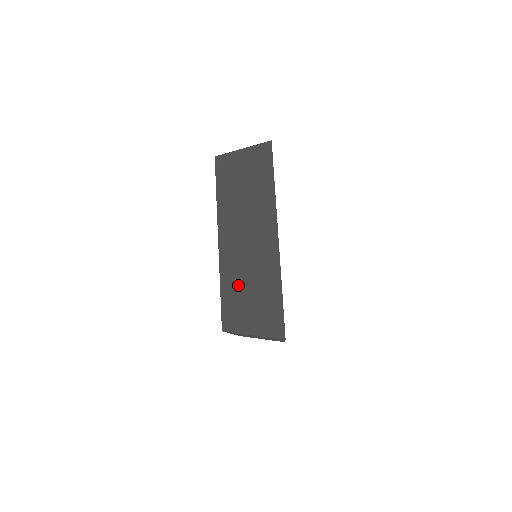
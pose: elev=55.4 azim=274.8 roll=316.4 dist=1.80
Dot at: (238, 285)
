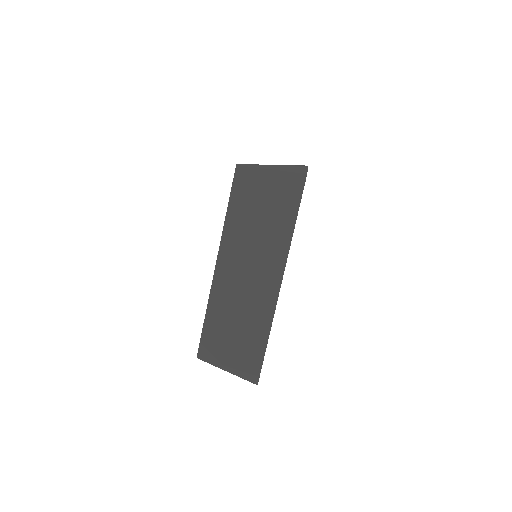
Dot at: (224, 320)
